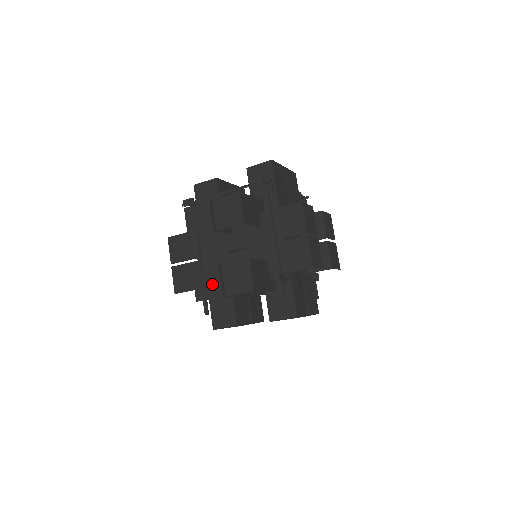
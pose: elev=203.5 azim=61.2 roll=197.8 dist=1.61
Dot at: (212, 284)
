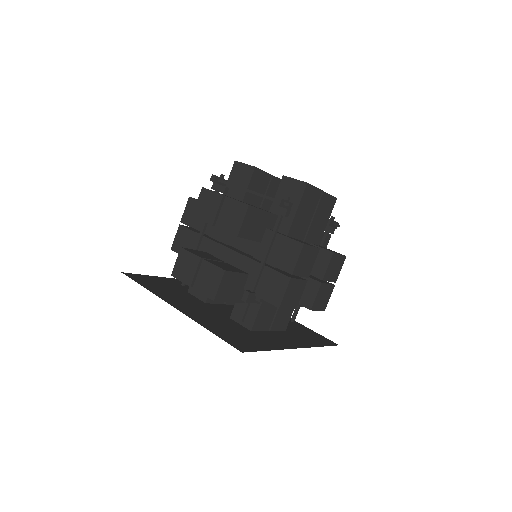
Dot at: (188, 270)
